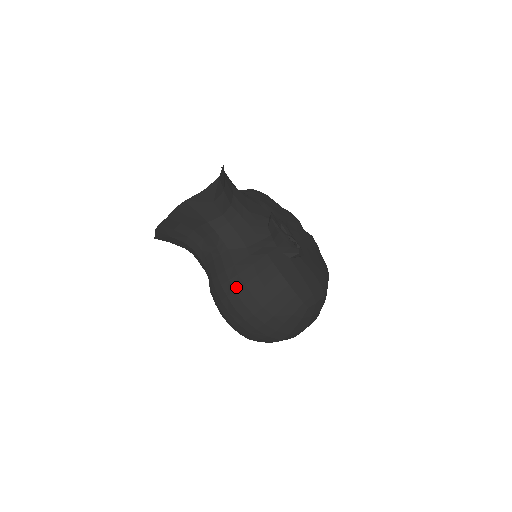
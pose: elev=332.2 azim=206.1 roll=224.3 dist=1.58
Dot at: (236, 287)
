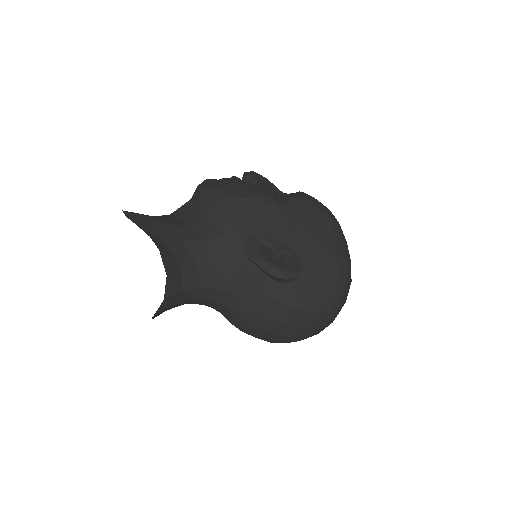
Dot at: (259, 334)
